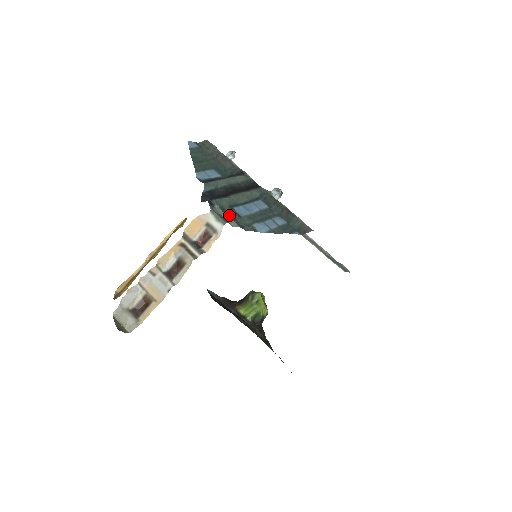
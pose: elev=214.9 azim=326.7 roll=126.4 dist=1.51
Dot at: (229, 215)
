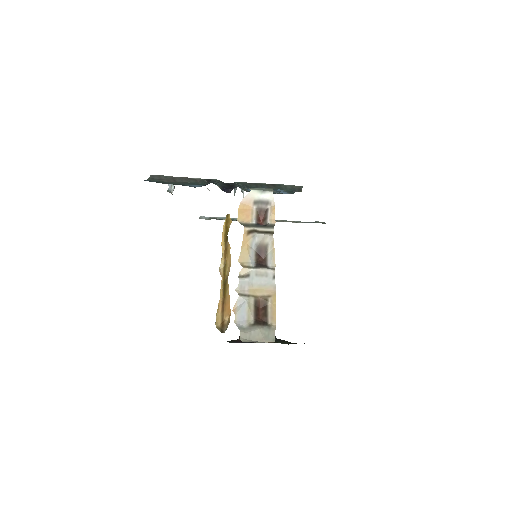
Dot at: occluded
